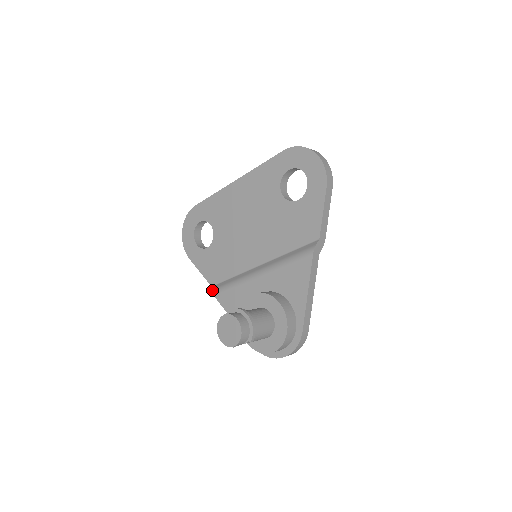
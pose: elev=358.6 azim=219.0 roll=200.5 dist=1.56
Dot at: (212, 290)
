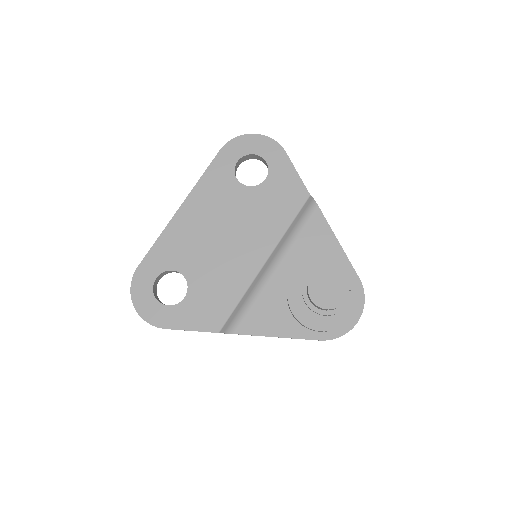
Dot at: (226, 331)
